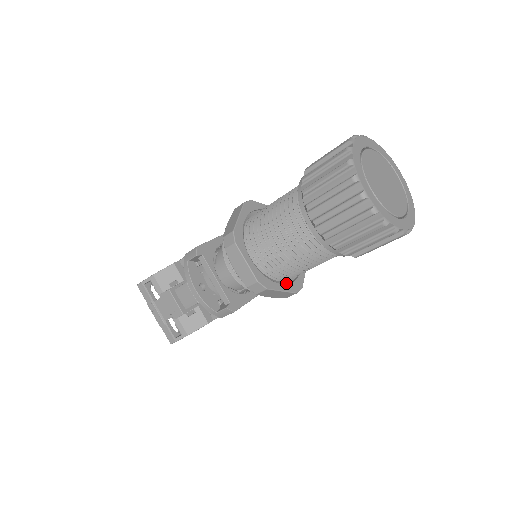
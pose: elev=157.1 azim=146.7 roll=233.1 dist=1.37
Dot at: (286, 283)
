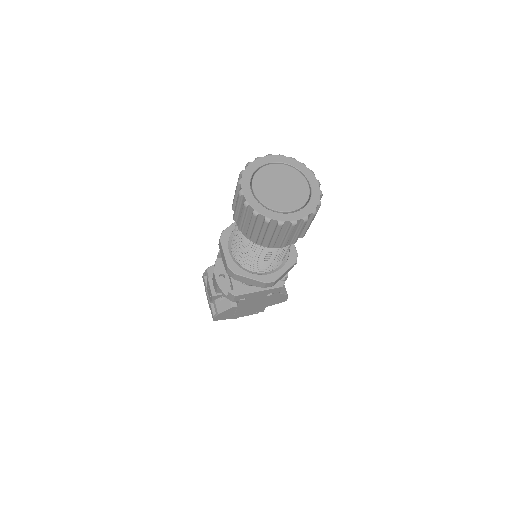
Dot at: occluded
